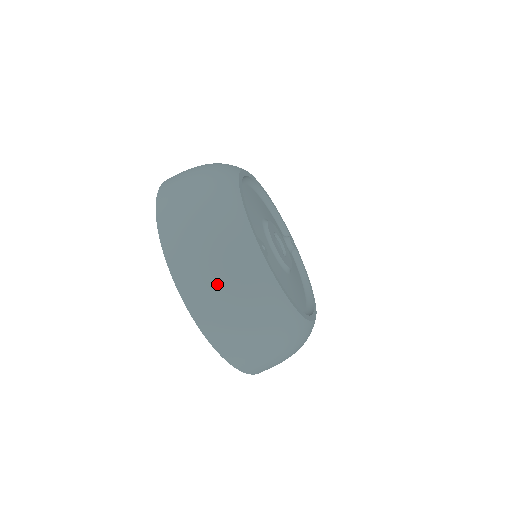
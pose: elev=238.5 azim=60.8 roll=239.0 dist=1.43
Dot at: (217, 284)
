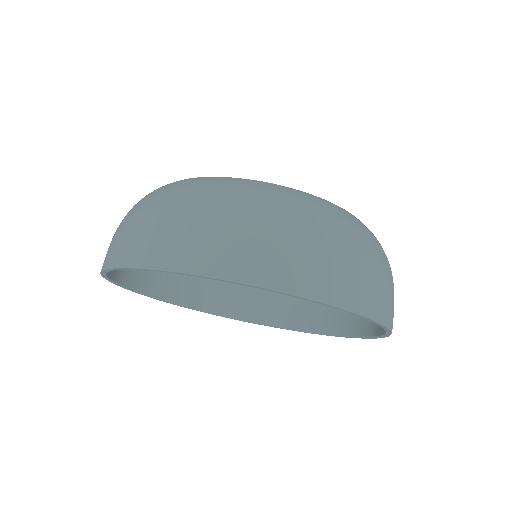
Dot at: occluded
